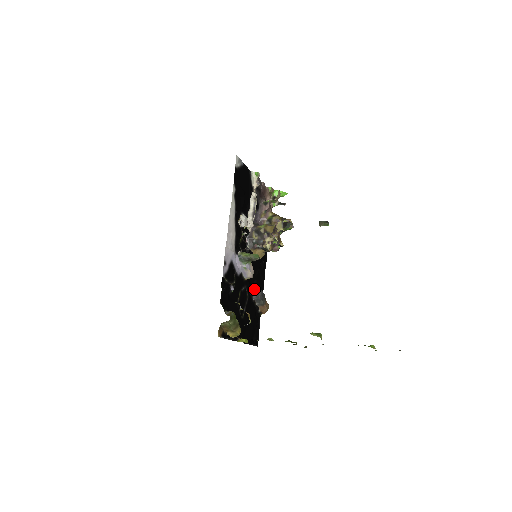
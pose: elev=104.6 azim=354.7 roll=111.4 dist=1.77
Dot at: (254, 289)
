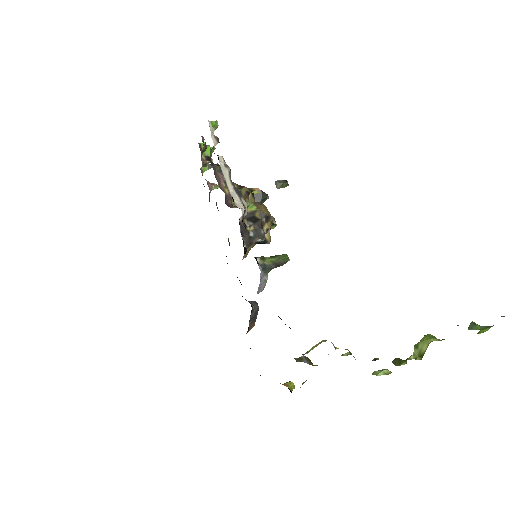
Dot at: (252, 304)
